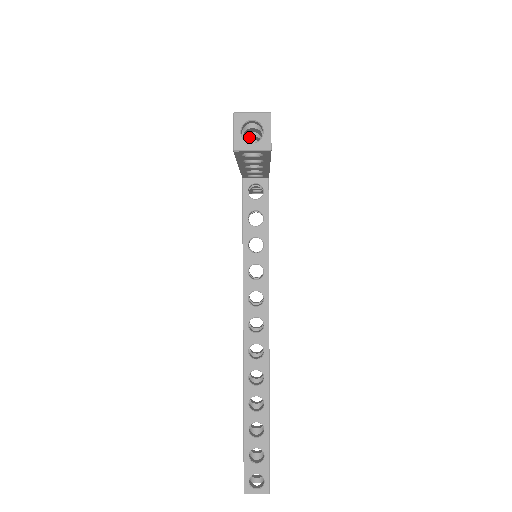
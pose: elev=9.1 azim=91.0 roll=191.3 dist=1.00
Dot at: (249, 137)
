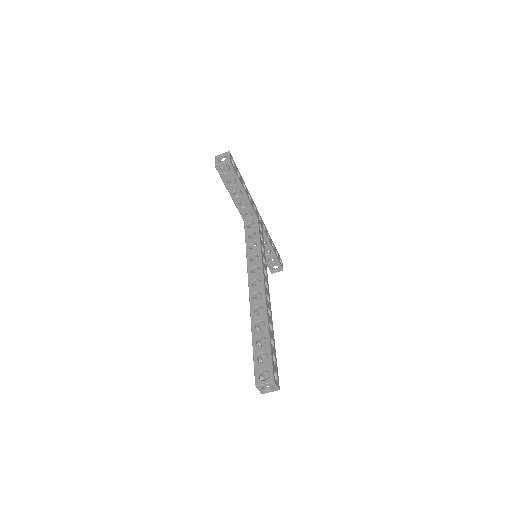
Dot at: (231, 178)
